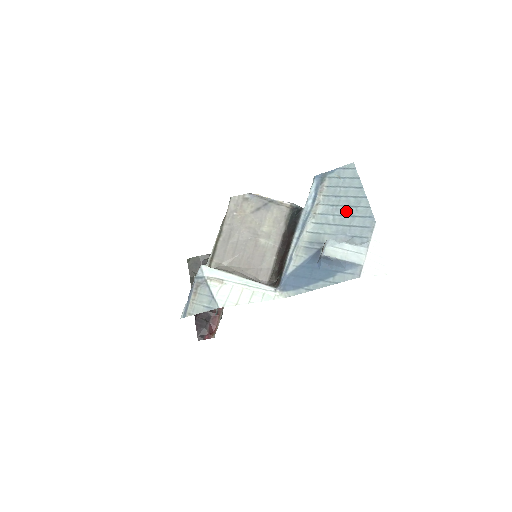
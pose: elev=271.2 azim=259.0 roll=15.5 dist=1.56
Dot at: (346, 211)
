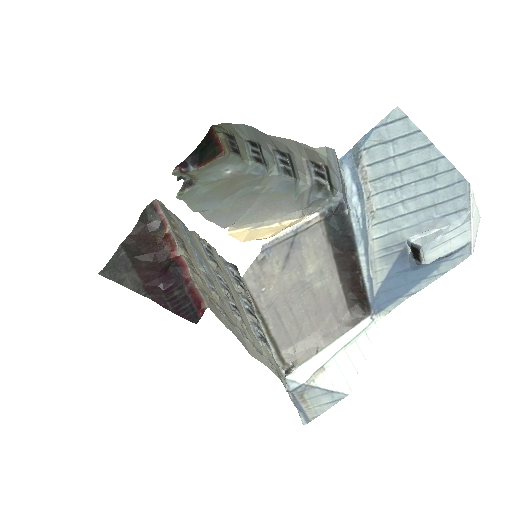
Dot at: (420, 189)
